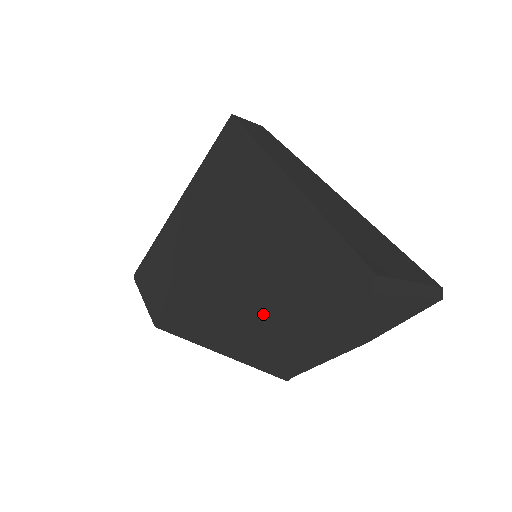
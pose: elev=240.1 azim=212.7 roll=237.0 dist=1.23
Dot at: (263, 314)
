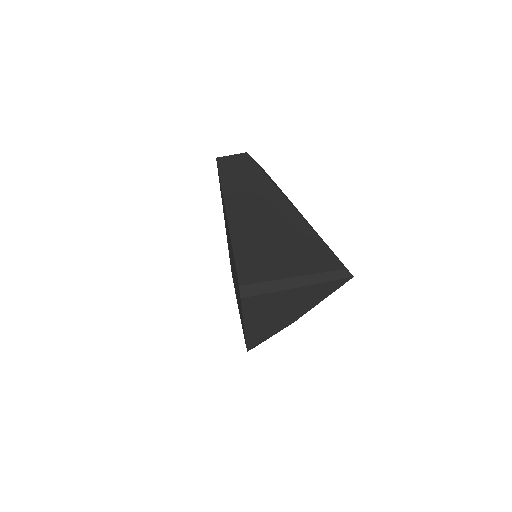
Dot at: occluded
